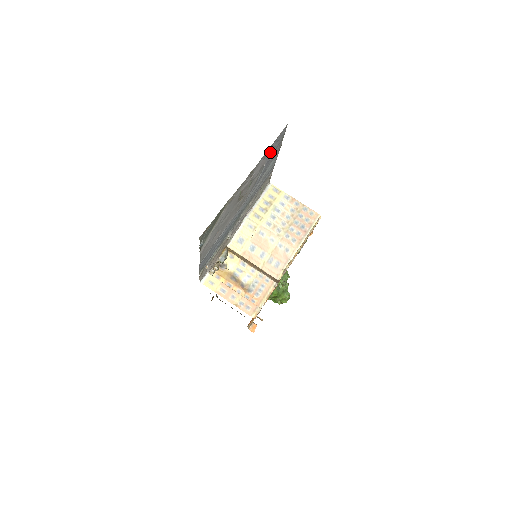
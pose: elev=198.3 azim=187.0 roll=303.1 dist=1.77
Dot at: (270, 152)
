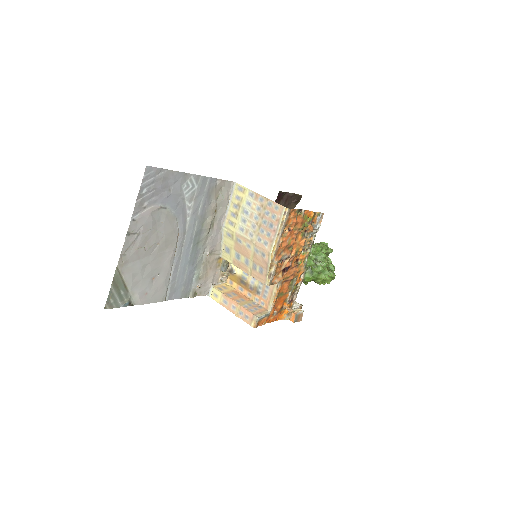
Dot at: (153, 196)
